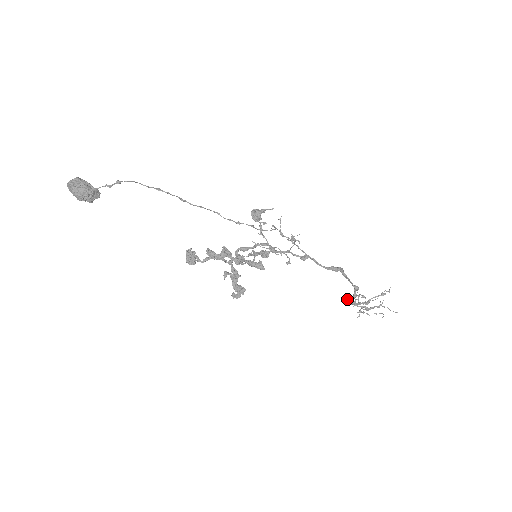
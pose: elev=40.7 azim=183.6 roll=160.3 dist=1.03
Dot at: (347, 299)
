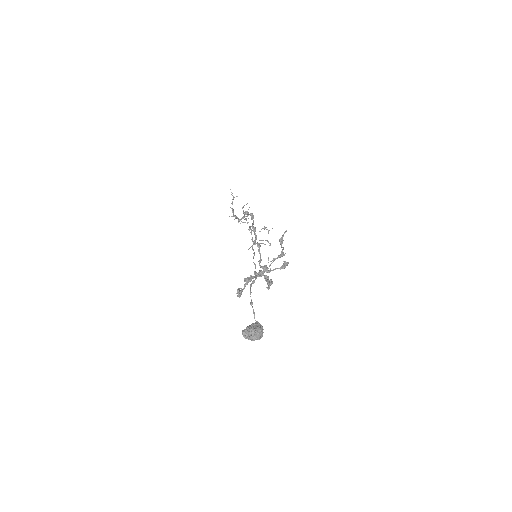
Dot at: occluded
